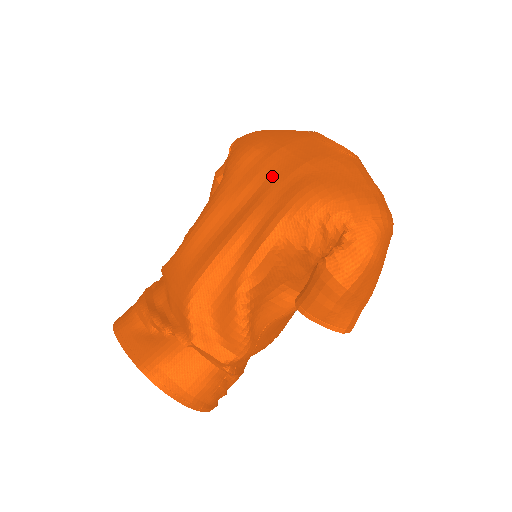
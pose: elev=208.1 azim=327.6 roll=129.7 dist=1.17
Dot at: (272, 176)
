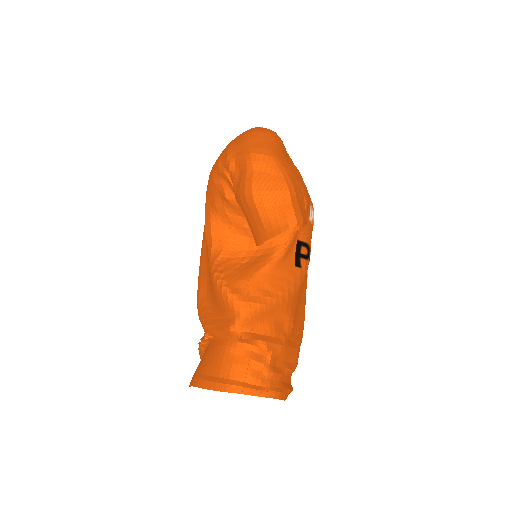
Dot at: occluded
